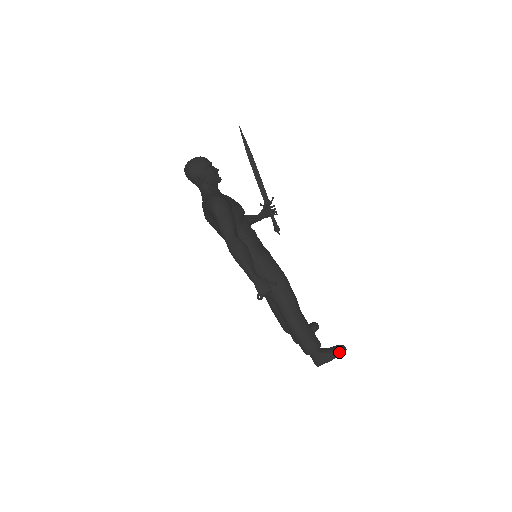
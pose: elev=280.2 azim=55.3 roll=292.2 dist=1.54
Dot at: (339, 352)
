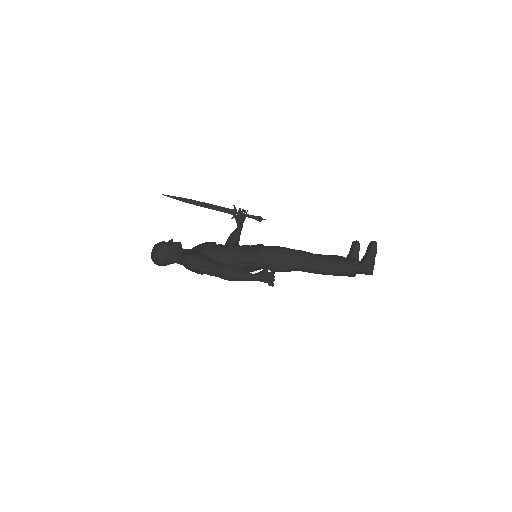
Dot at: (372, 250)
